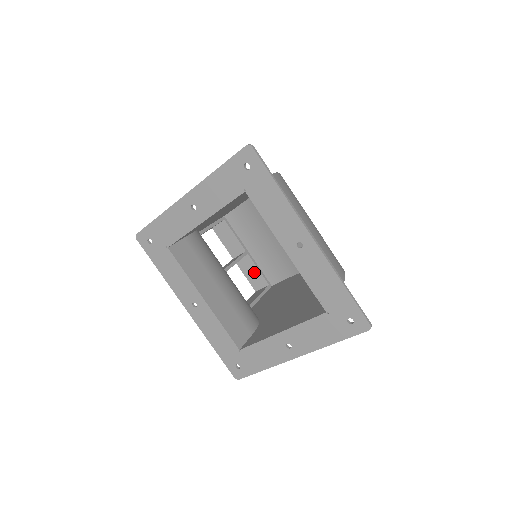
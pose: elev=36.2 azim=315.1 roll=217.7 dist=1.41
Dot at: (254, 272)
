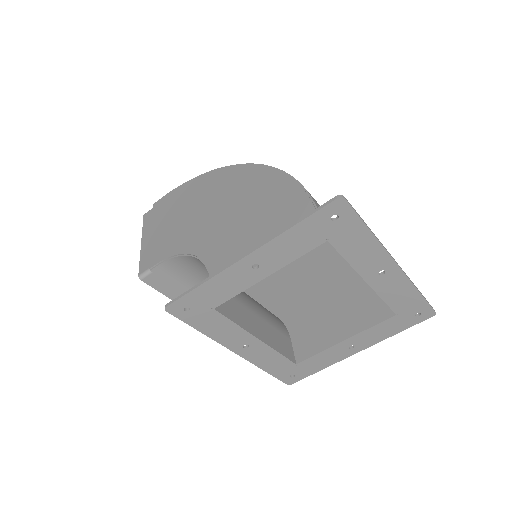
Dot at: occluded
